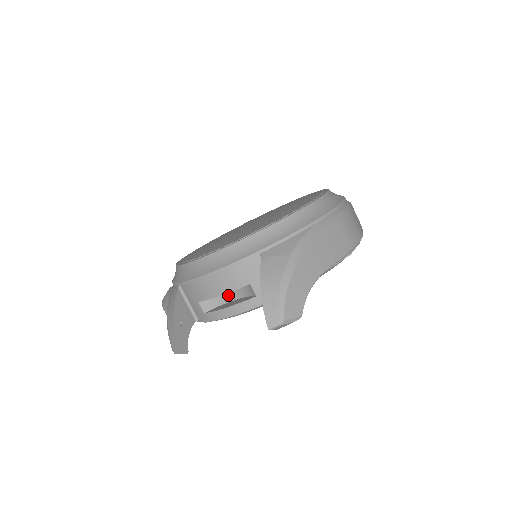
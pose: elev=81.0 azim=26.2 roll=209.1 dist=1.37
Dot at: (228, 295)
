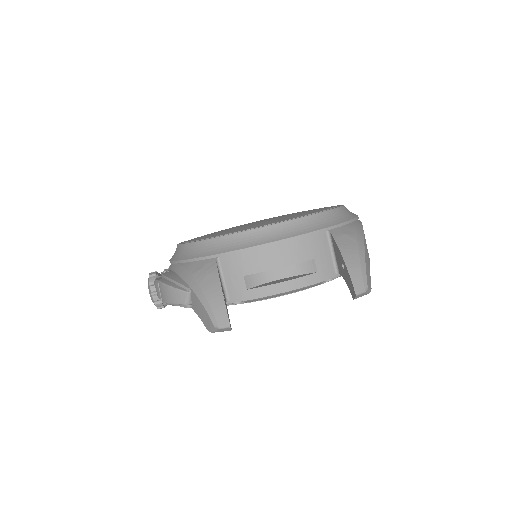
Dot at: (275, 273)
